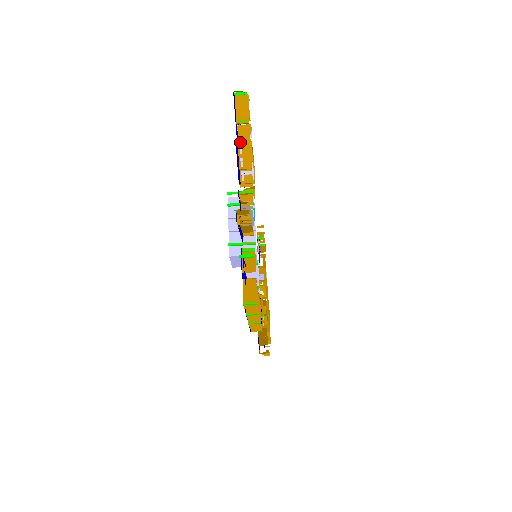
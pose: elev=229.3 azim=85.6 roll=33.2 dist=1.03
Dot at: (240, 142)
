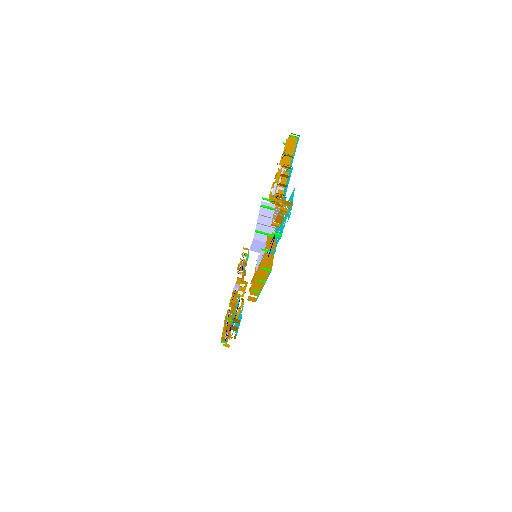
Dot at: (284, 167)
